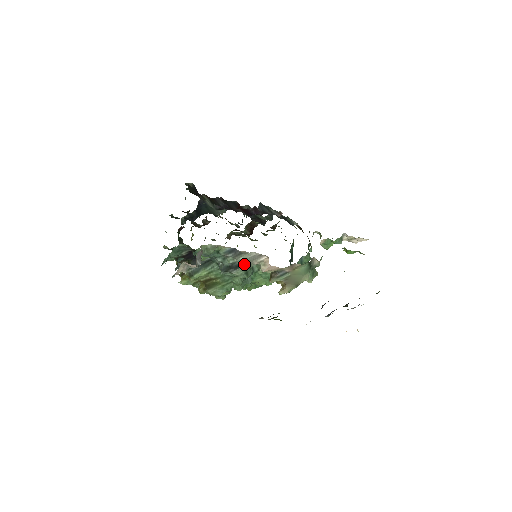
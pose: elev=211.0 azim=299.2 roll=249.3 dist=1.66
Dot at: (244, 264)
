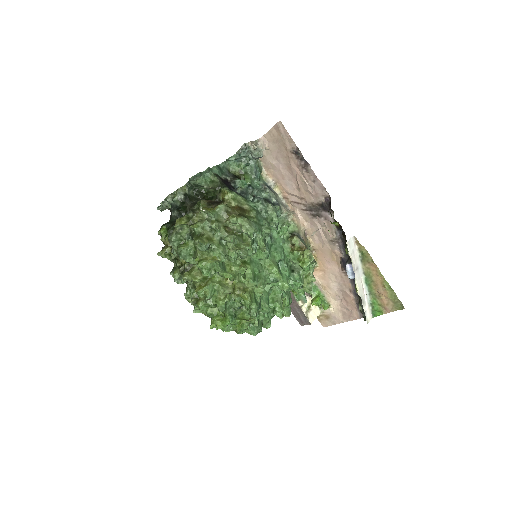
Dot at: (277, 202)
